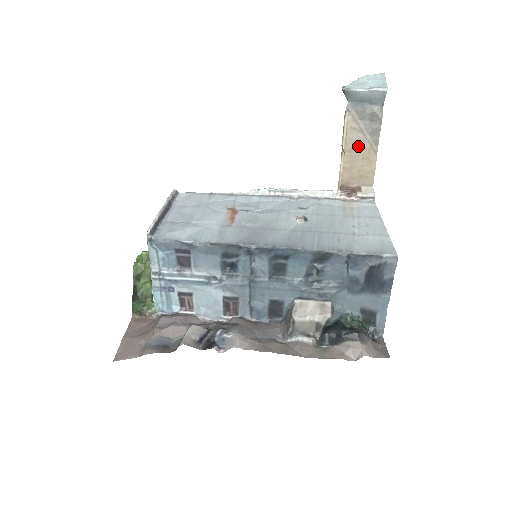
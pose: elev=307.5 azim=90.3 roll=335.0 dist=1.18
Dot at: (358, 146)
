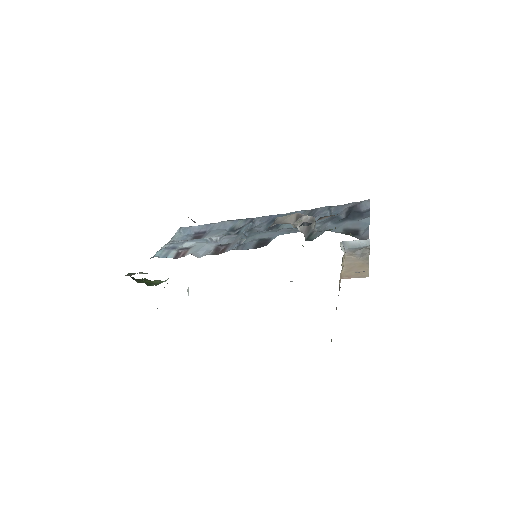
Dot at: (354, 262)
